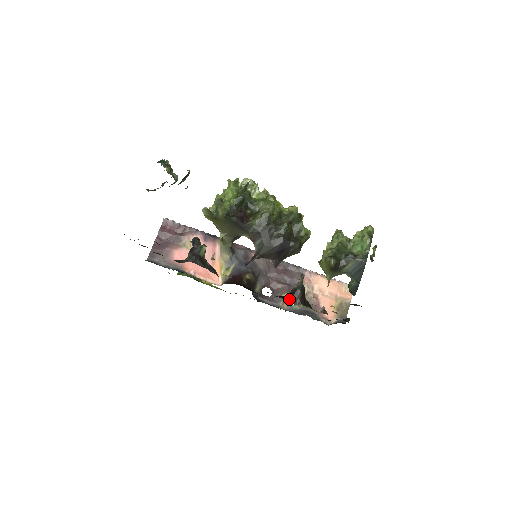
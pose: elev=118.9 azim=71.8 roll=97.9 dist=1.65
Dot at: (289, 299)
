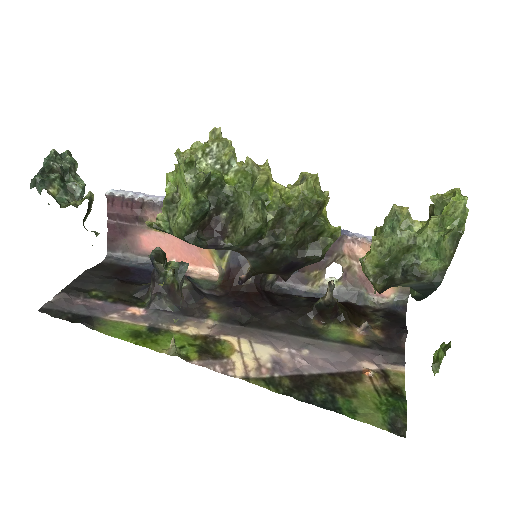
Dot at: (312, 317)
